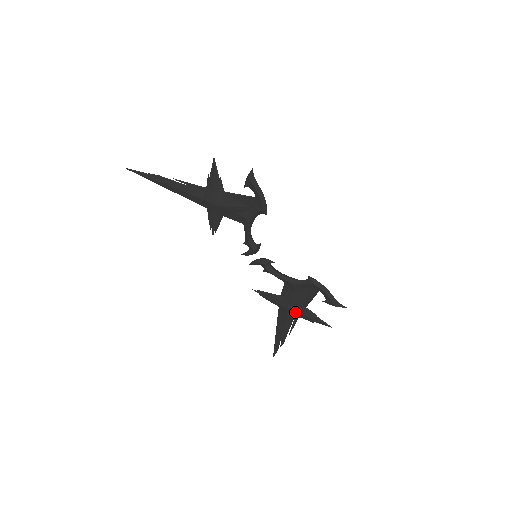
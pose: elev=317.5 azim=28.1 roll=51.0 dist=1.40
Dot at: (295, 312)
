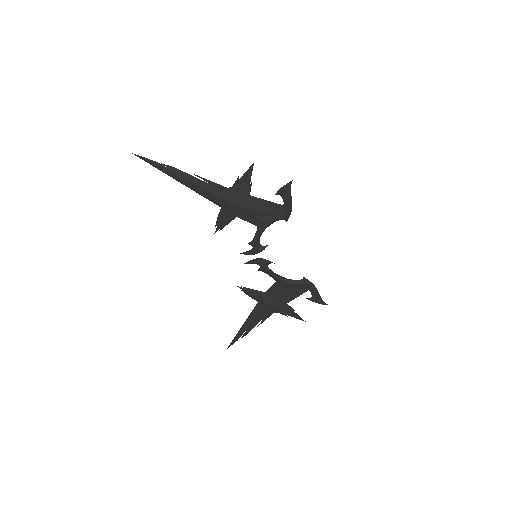
Dot at: (276, 307)
